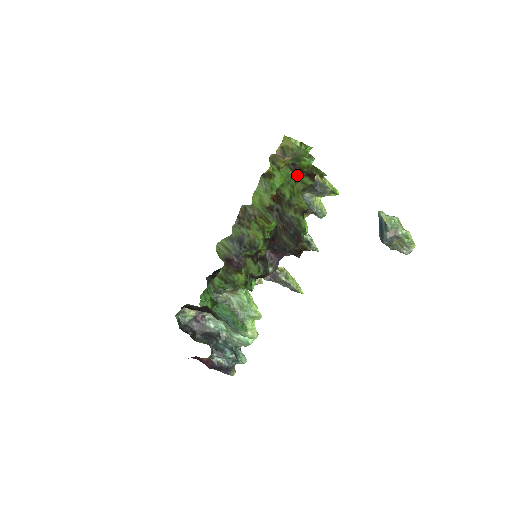
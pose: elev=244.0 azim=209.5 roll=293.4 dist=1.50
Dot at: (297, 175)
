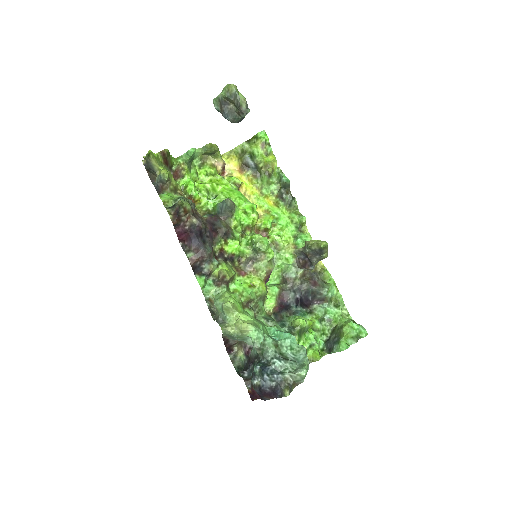
Dot at: occluded
